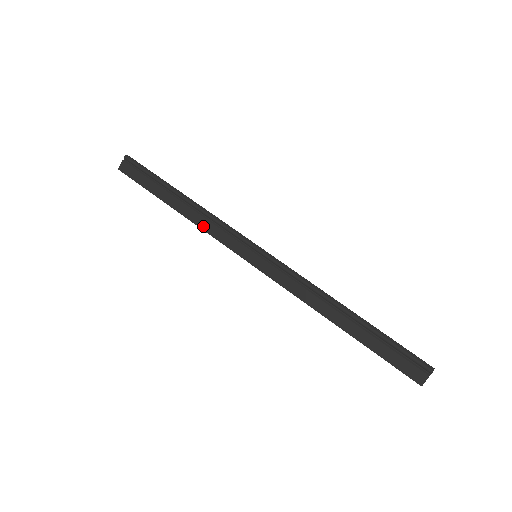
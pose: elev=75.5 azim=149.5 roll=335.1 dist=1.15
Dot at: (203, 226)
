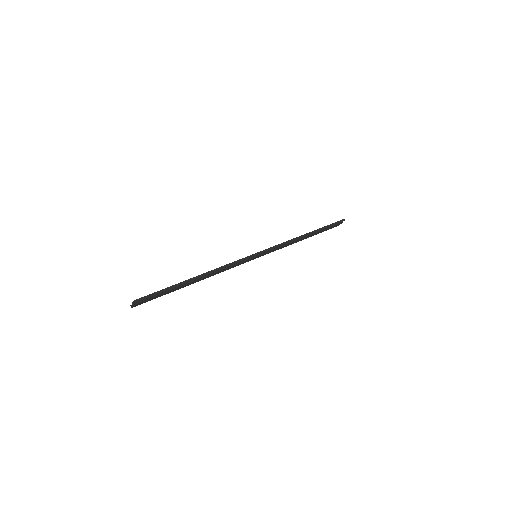
Dot at: (218, 273)
